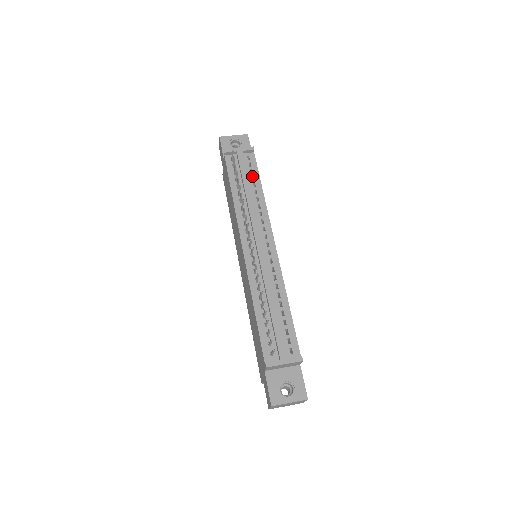
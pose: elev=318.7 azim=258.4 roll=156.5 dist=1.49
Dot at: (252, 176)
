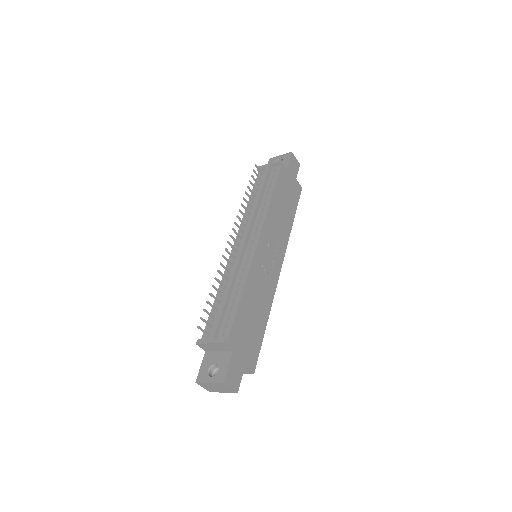
Dot at: (270, 185)
